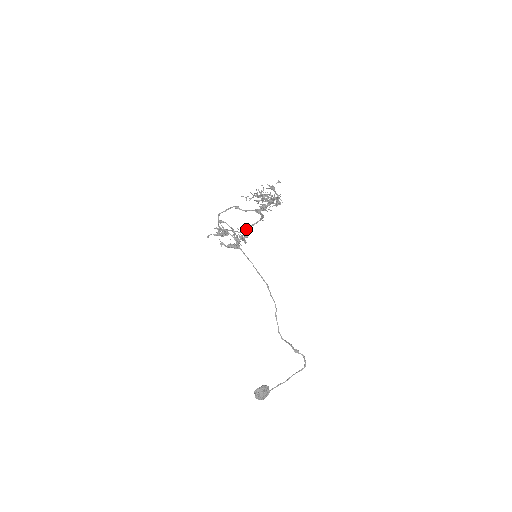
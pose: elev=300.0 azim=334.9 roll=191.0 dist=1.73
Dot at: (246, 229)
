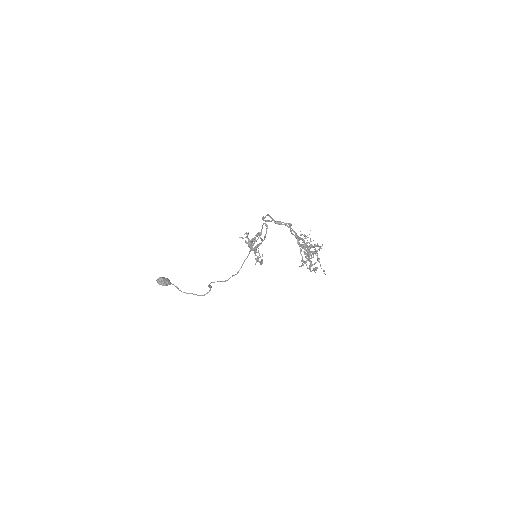
Dot at: (281, 223)
